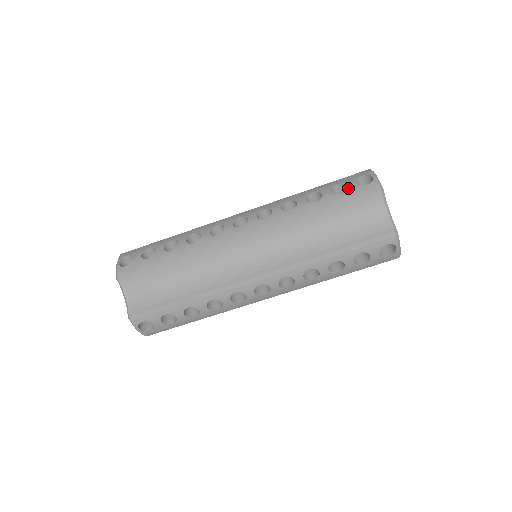
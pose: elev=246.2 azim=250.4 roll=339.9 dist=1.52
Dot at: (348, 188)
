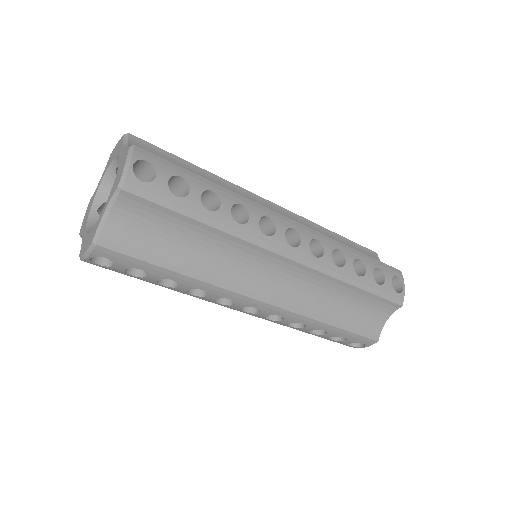
Dot at: (386, 283)
